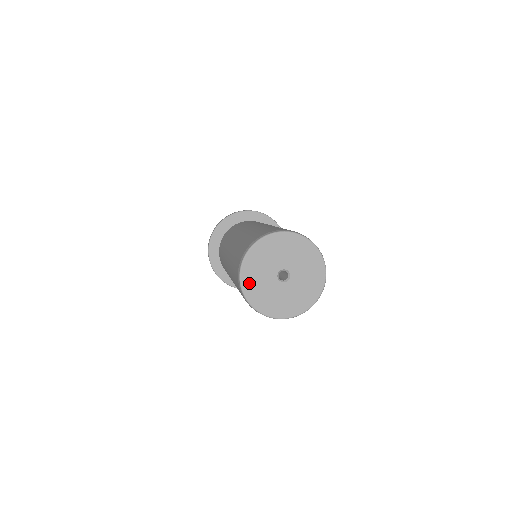
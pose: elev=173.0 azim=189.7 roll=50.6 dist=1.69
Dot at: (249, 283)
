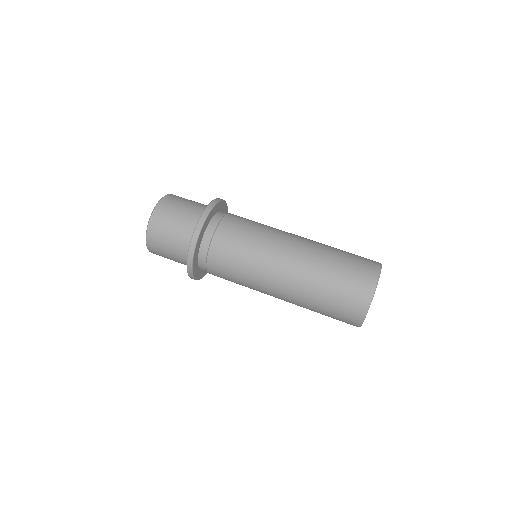
Dot at: occluded
